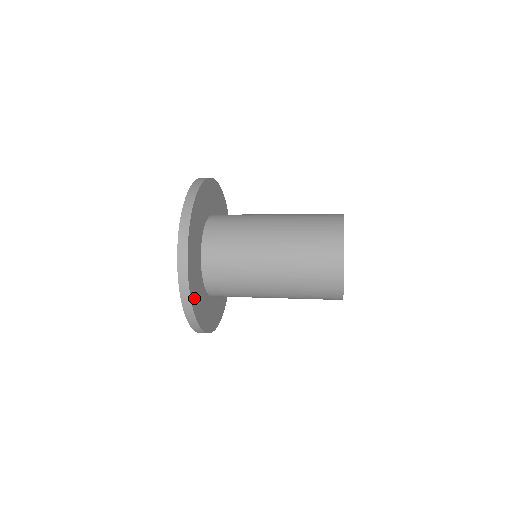
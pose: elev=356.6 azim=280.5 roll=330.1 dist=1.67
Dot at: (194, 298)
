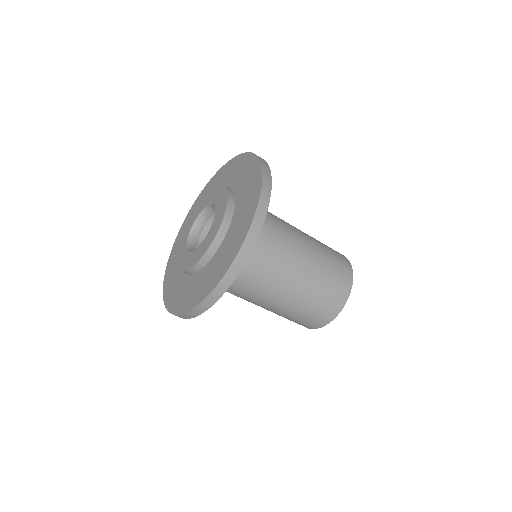
Dot at: occluded
